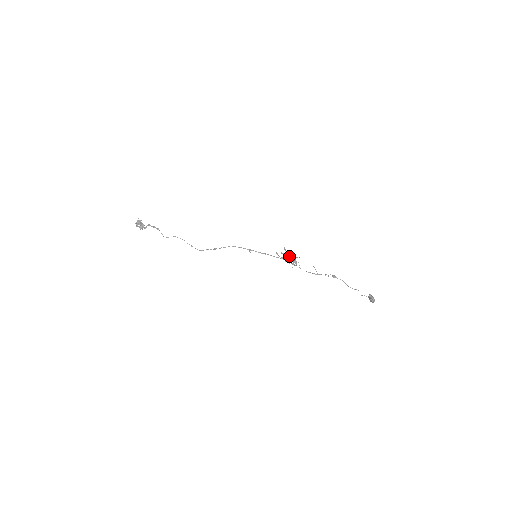
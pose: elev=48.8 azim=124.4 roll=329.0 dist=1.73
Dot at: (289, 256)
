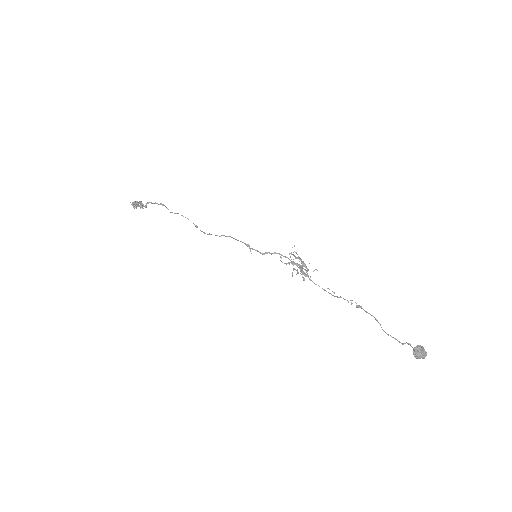
Dot at: occluded
